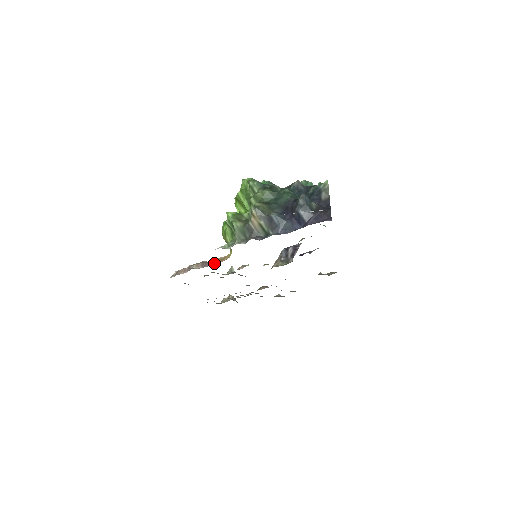
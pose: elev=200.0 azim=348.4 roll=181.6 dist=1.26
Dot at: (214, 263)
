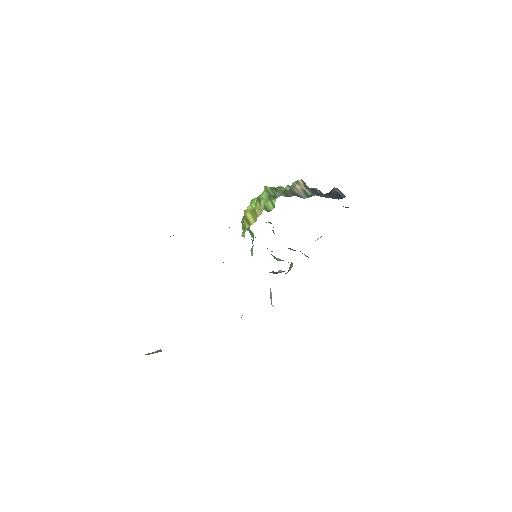
Dot at: occluded
